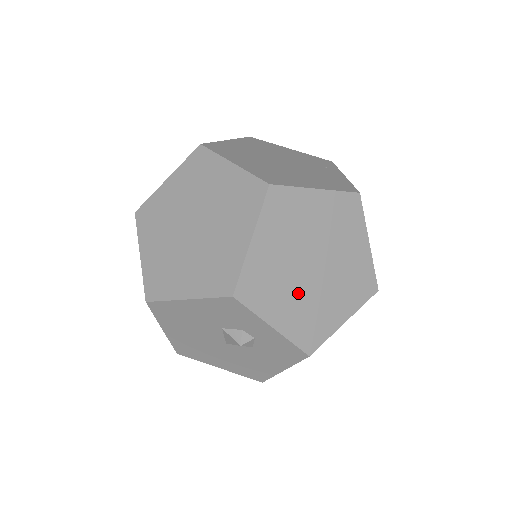
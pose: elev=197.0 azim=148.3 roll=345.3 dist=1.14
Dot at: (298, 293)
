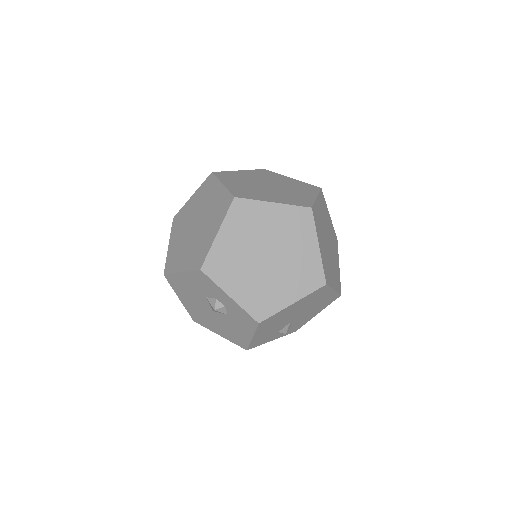
Dot at: (252, 275)
